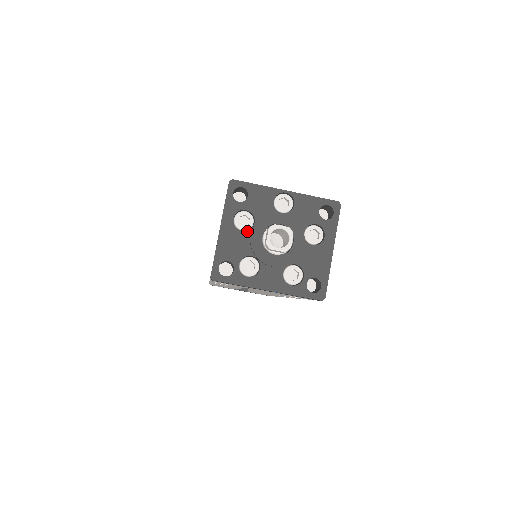
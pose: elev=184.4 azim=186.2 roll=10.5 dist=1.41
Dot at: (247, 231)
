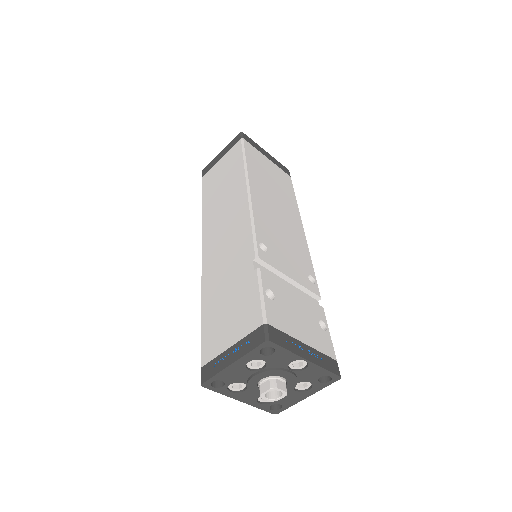
Dot at: (253, 371)
